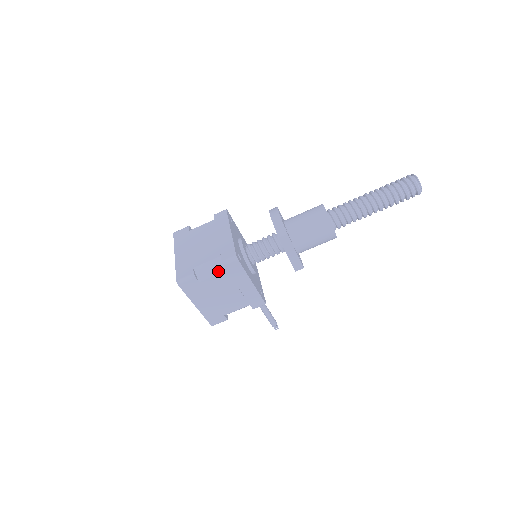
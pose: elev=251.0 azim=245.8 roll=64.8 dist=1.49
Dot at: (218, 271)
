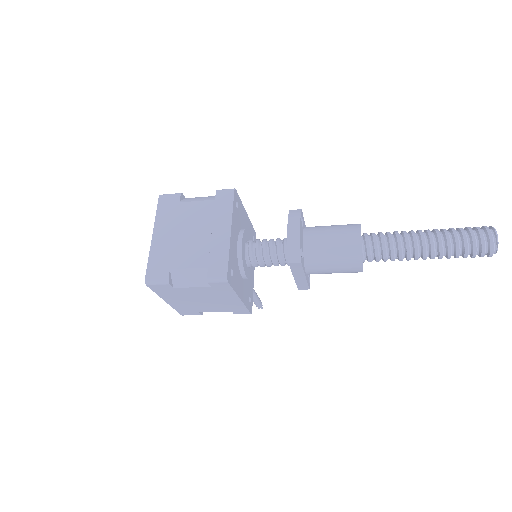
Dot at: (200, 284)
